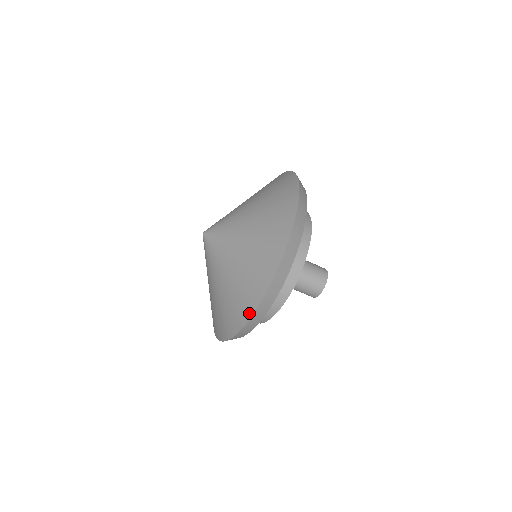
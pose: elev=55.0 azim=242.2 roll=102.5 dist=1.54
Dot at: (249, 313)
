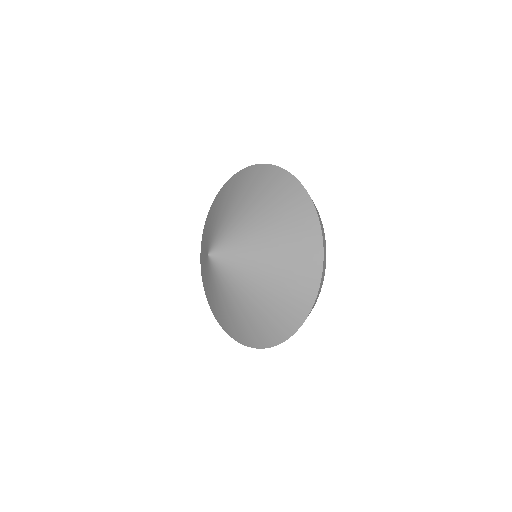
Dot at: (207, 299)
